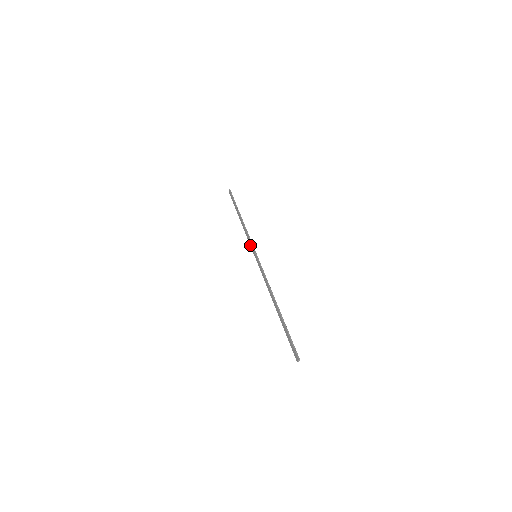
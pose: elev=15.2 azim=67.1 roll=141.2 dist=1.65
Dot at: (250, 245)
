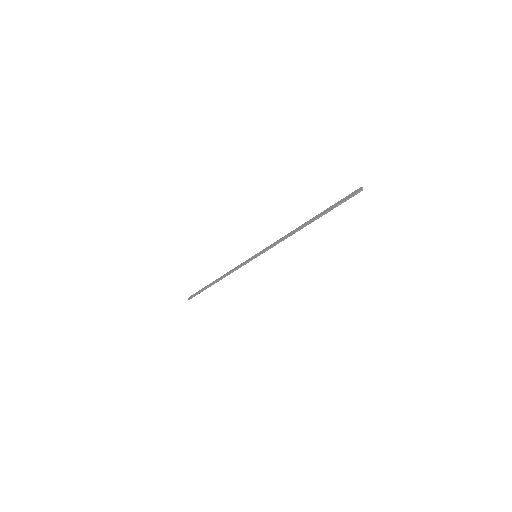
Dot at: (243, 264)
